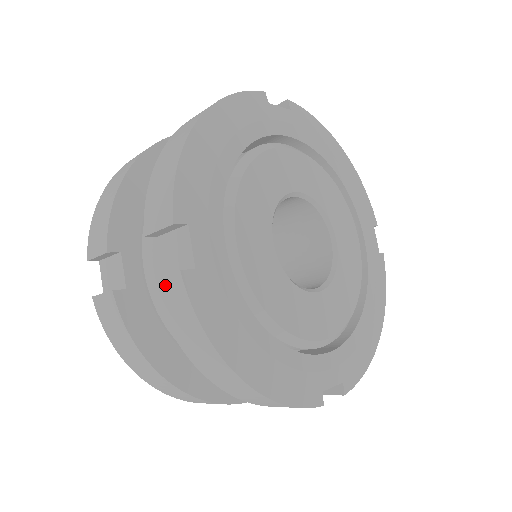
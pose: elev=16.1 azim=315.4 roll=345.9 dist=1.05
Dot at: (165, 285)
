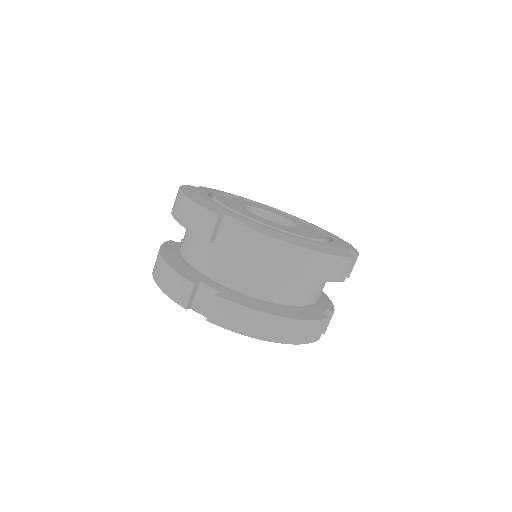
Dot at: (240, 243)
